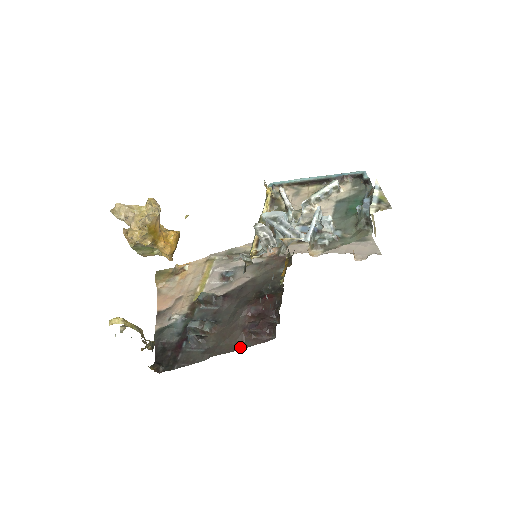
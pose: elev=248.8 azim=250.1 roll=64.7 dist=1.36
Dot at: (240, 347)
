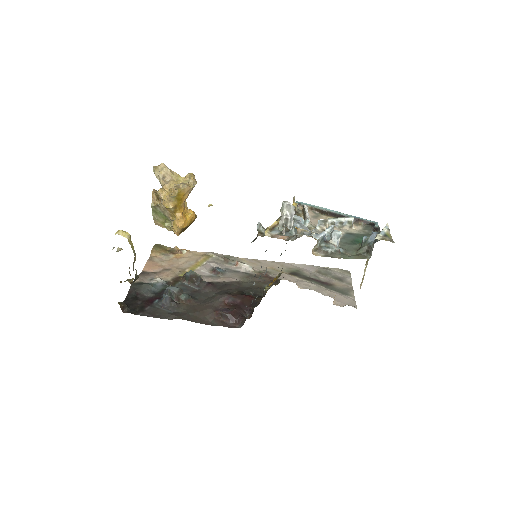
Dot at: (206, 322)
